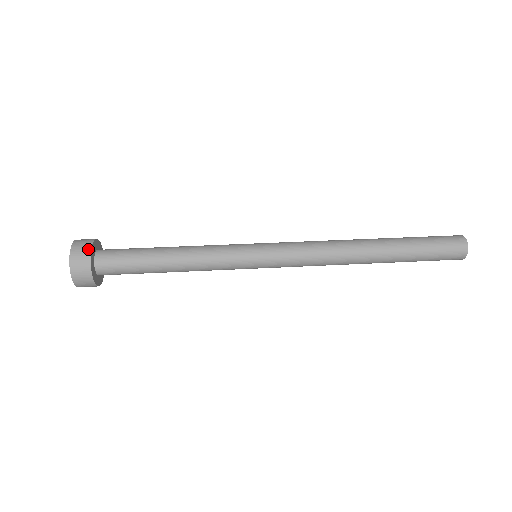
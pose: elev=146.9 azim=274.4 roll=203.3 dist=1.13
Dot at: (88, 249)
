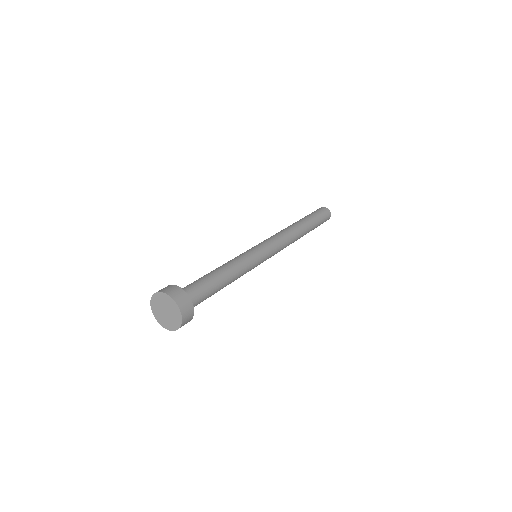
Dot at: (167, 286)
